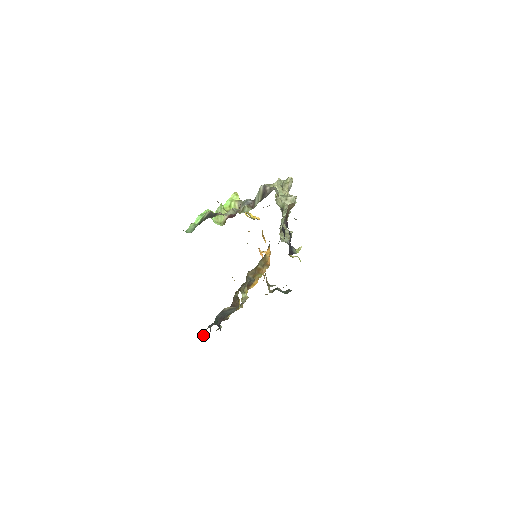
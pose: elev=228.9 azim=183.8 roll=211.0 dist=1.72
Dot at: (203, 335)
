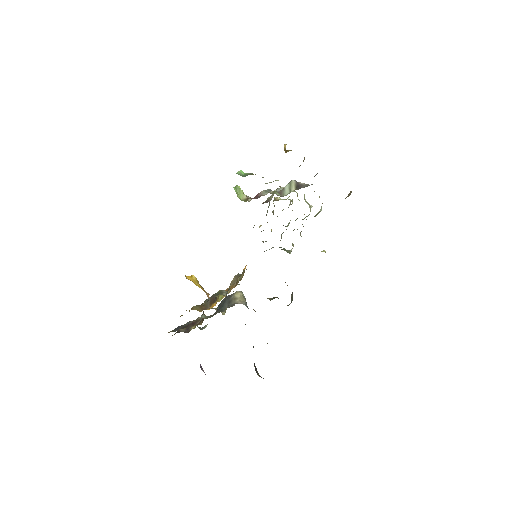
Dot at: occluded
